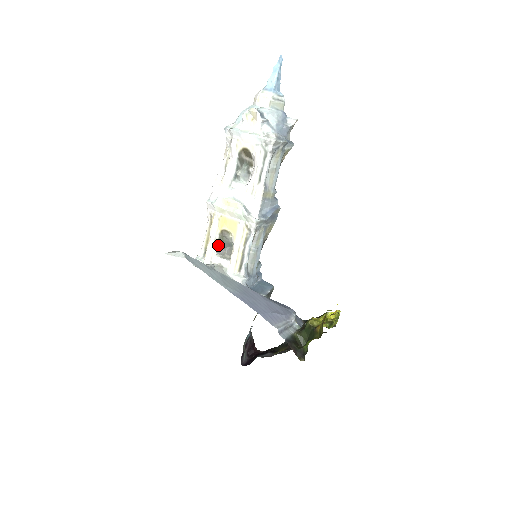
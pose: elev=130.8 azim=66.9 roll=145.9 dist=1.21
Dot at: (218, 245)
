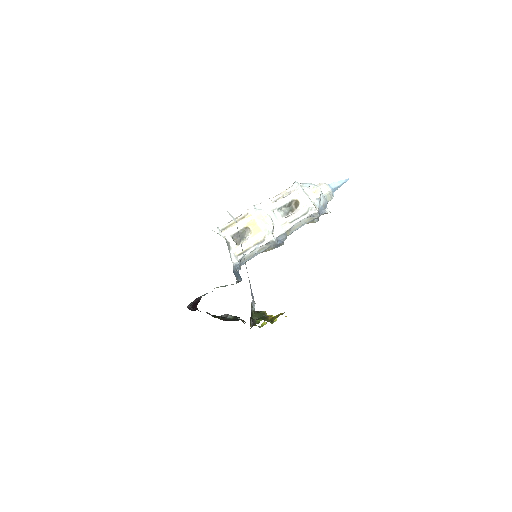
Dot at: (237, 232)
